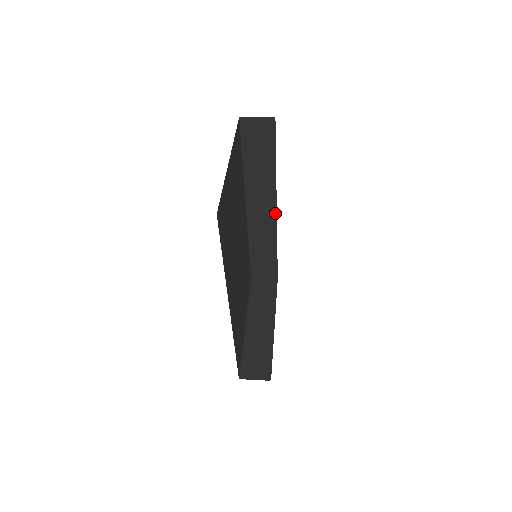
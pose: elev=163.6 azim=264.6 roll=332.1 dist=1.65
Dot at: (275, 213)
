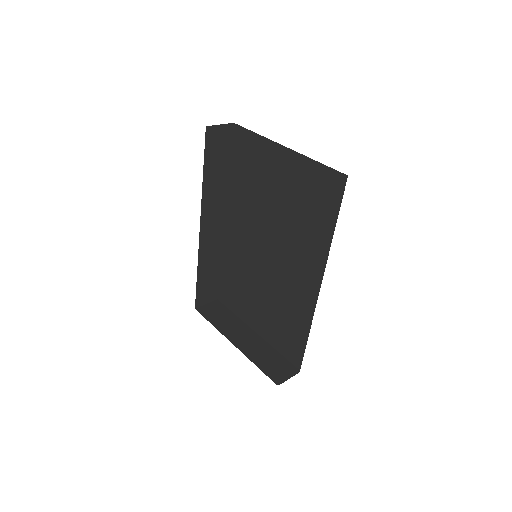
Dot at: (223, 224)
